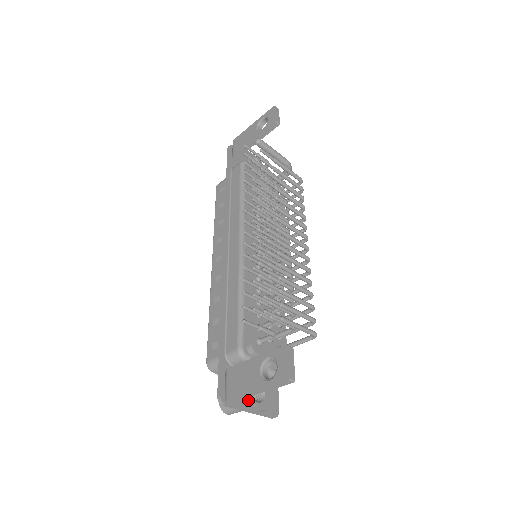
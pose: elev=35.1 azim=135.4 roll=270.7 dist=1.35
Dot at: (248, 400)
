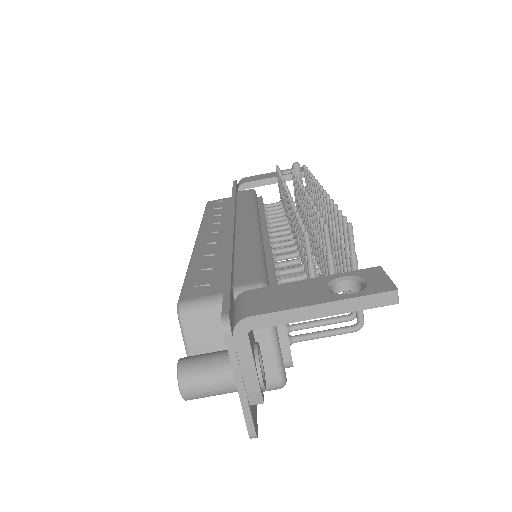
Dot at: (254, 357)
